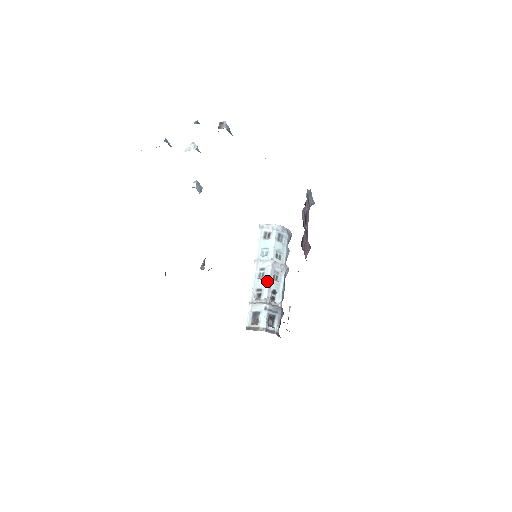
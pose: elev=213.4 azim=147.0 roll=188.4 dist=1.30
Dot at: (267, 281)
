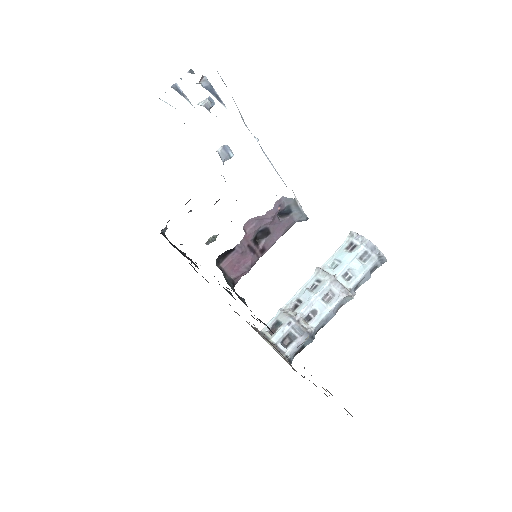
Dot at: (313, 296)
